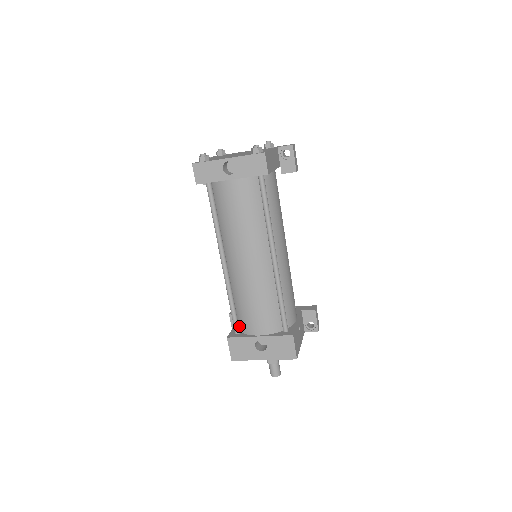
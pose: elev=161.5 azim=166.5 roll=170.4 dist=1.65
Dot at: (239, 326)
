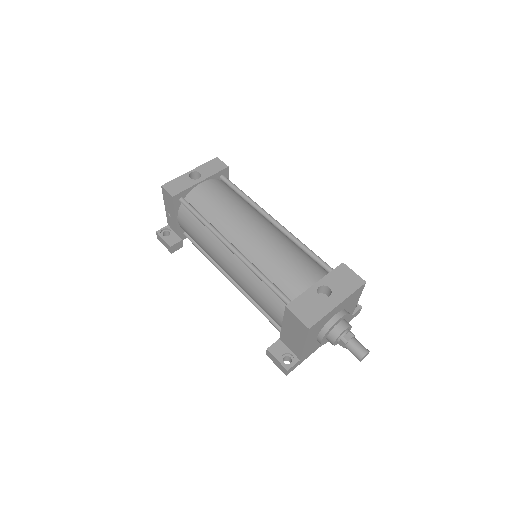
Dot at: occluded
